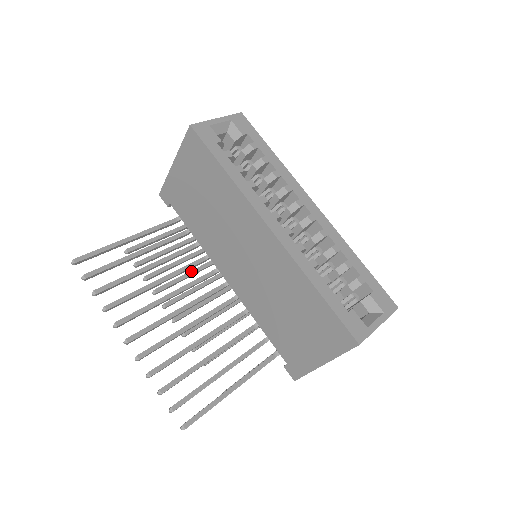
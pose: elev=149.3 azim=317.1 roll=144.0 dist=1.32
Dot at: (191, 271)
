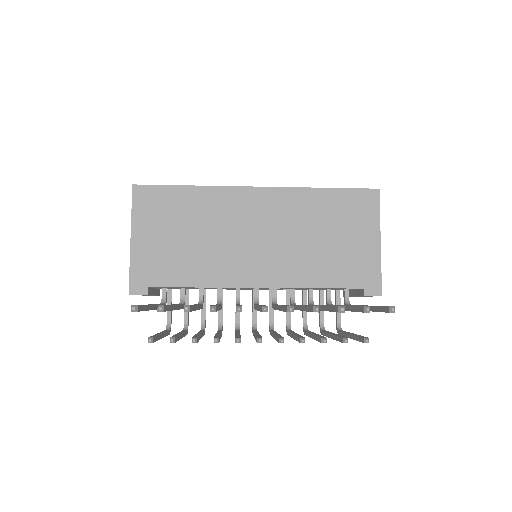
Dot at: (216, 333)
